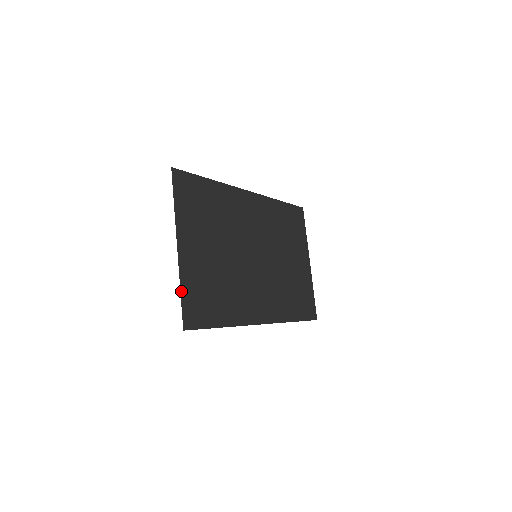
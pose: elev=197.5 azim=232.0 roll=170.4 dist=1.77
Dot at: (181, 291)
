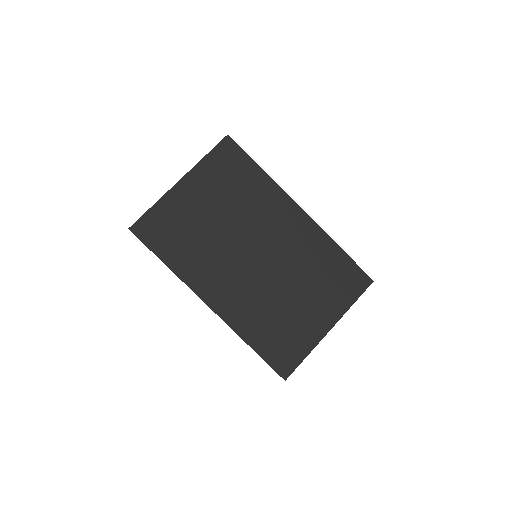
Dot at: (152, 206)
